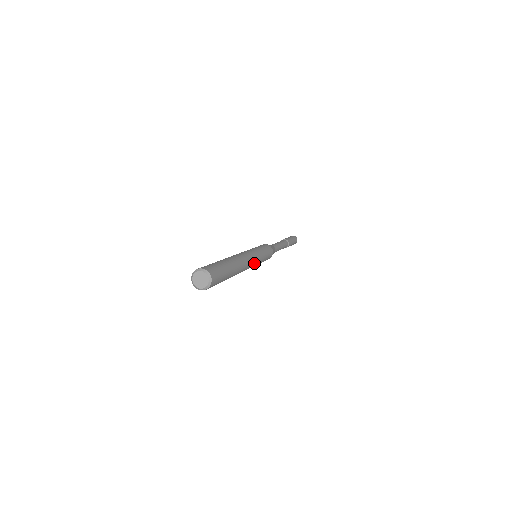
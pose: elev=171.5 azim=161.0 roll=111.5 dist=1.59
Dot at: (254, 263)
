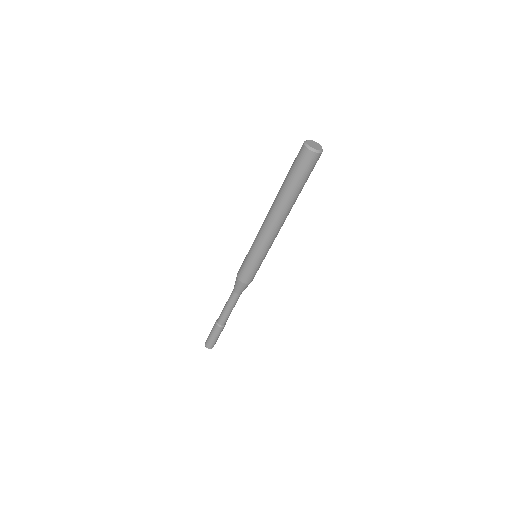
Dot at: occluded
